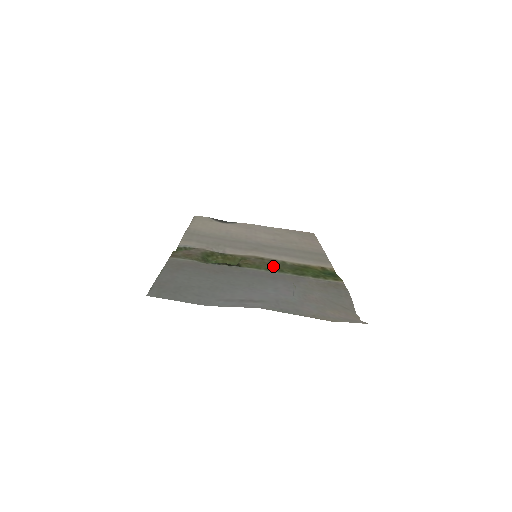
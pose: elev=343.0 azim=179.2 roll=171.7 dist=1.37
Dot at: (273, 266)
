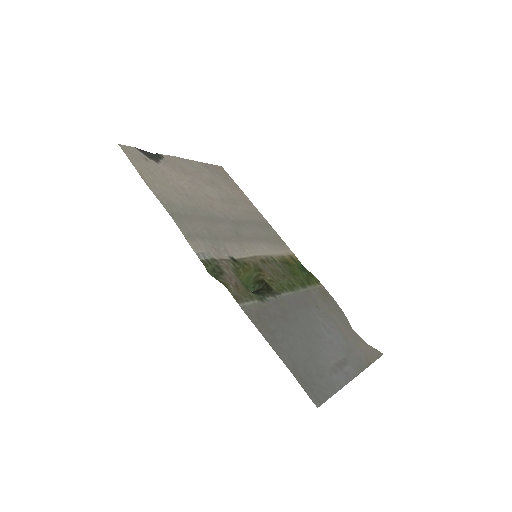
Dot at: (284, 277)
